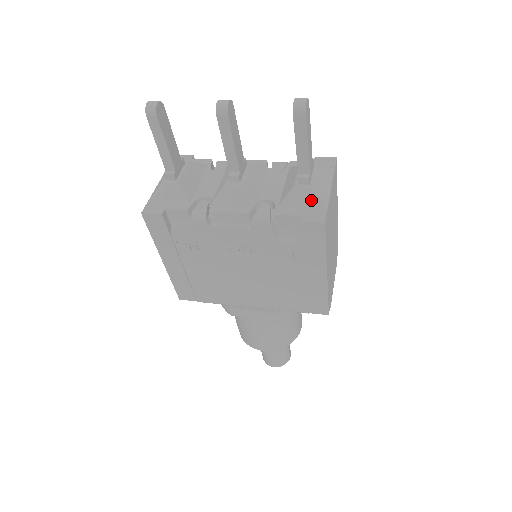
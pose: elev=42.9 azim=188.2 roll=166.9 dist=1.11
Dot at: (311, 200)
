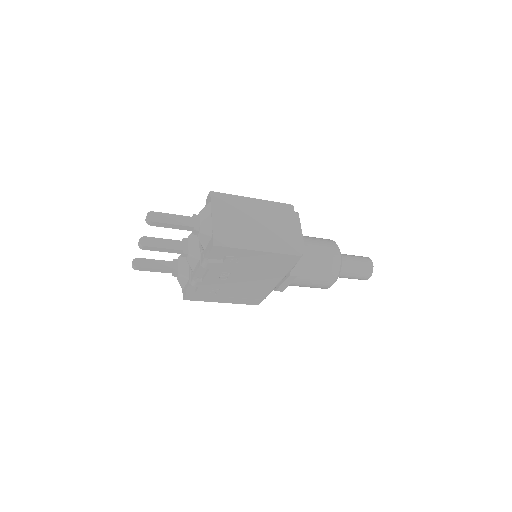
Dot at: (206, 237)
